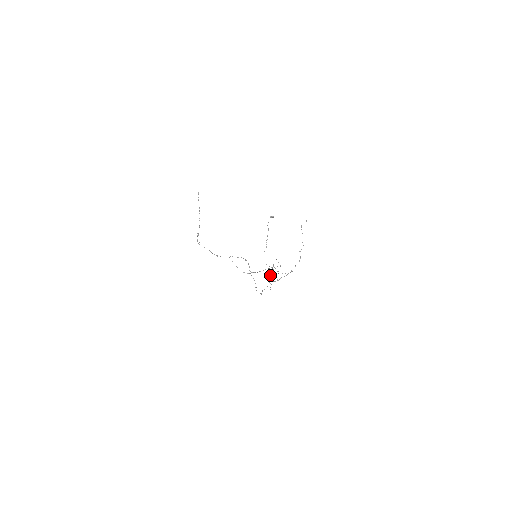
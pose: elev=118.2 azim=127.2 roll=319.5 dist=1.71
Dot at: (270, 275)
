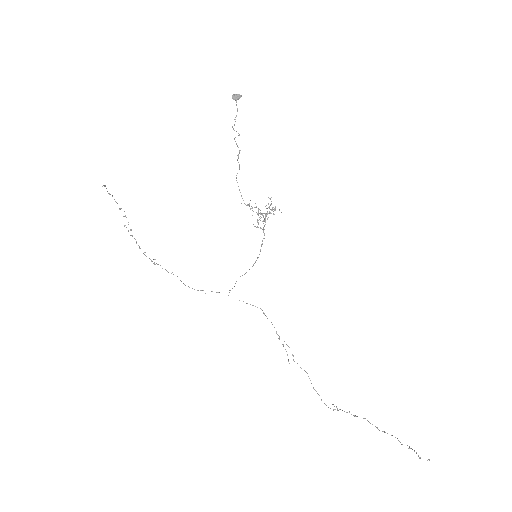
Dot at: occluded
